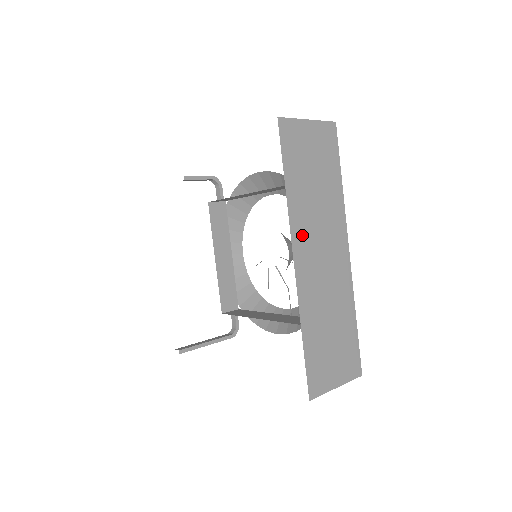
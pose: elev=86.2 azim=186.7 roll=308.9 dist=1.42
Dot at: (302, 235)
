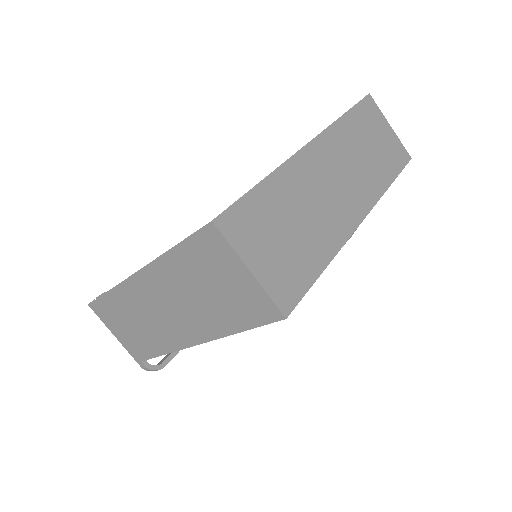
Dot at: (331, 146)
